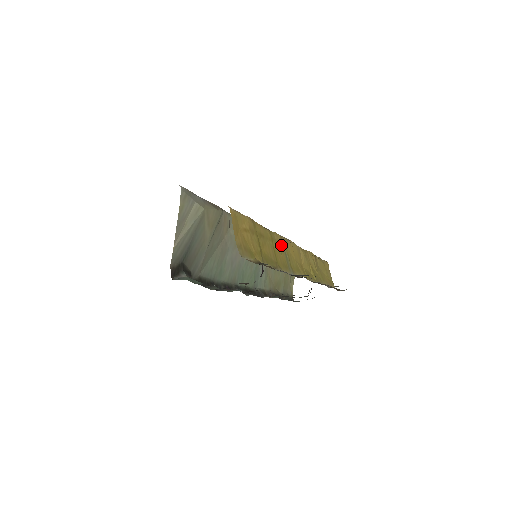
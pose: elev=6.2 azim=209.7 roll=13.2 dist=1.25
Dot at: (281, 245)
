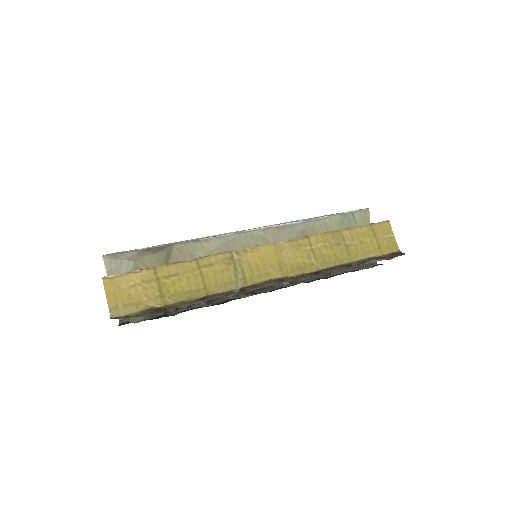
Dot at: (225, 263)
